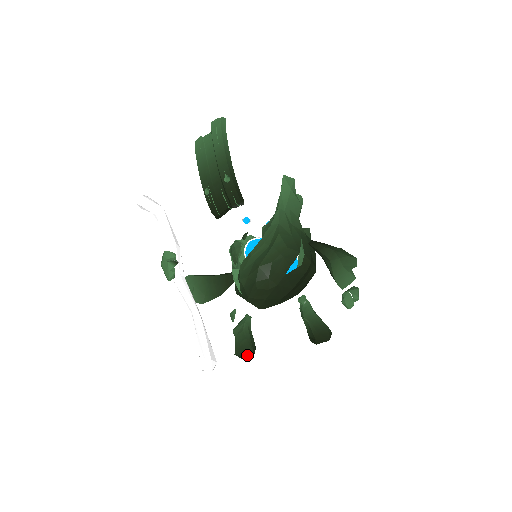
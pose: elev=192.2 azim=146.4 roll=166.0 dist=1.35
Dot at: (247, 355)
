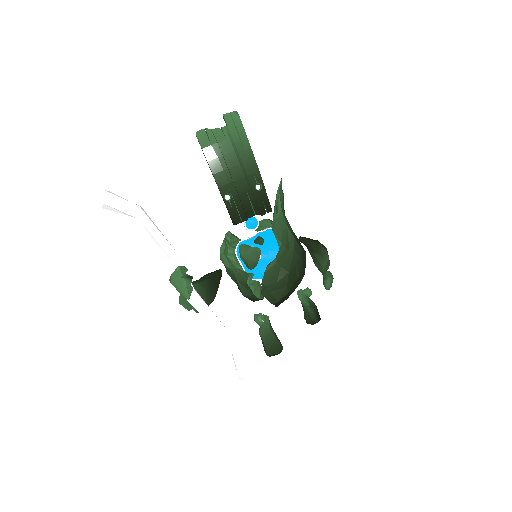
Dot at: (280, 352)
